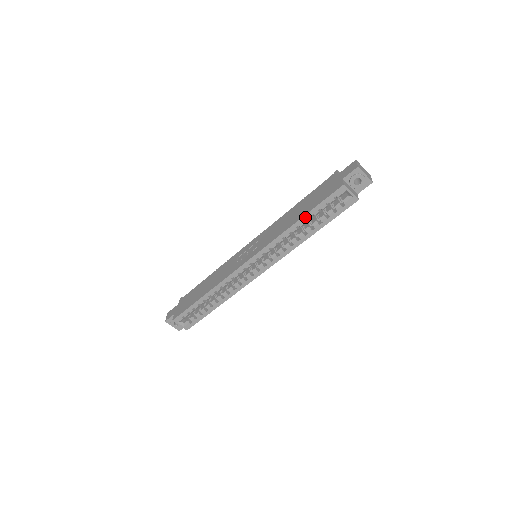
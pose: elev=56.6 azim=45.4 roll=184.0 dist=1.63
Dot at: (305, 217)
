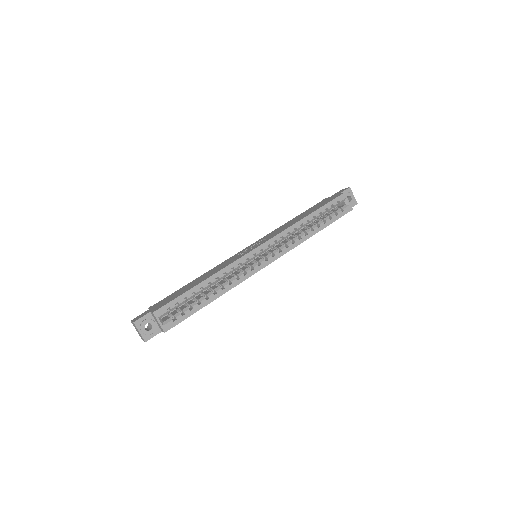
Dot at: (315, 213)
